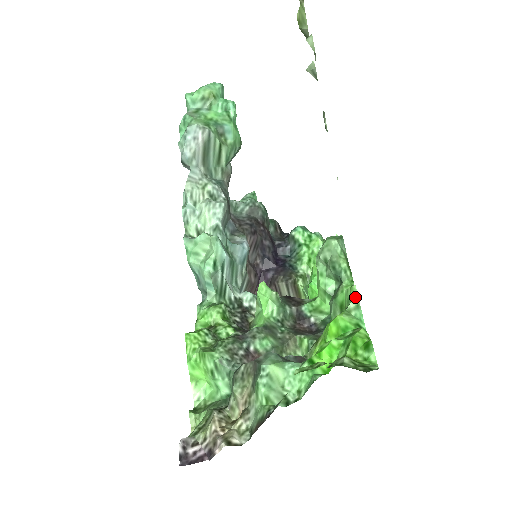
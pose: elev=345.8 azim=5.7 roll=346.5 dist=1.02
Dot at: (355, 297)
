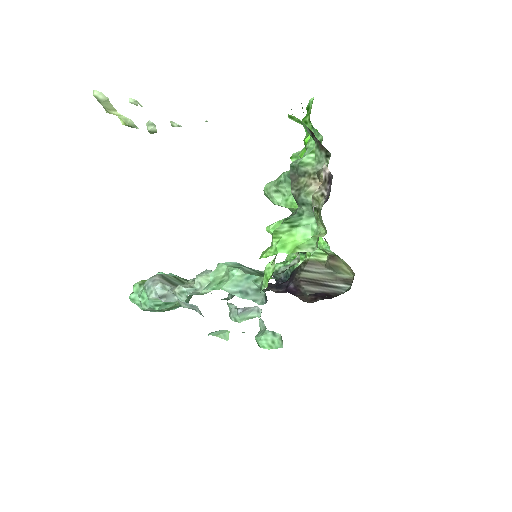
Dot at: (297, 154)
